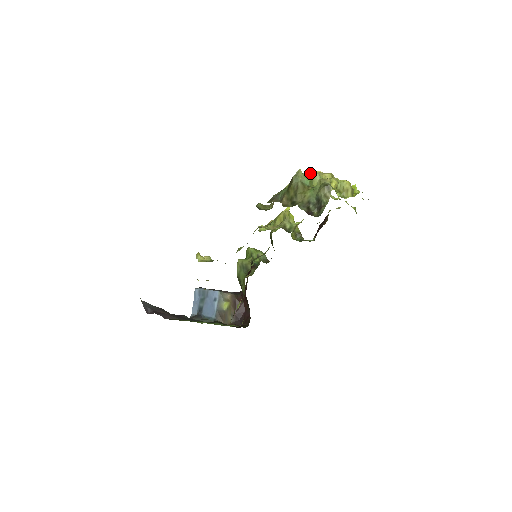
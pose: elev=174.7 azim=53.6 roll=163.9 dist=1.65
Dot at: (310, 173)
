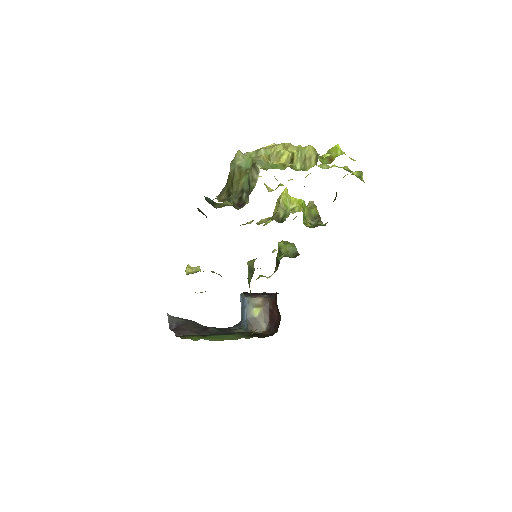
Dot at: (254, 151)
